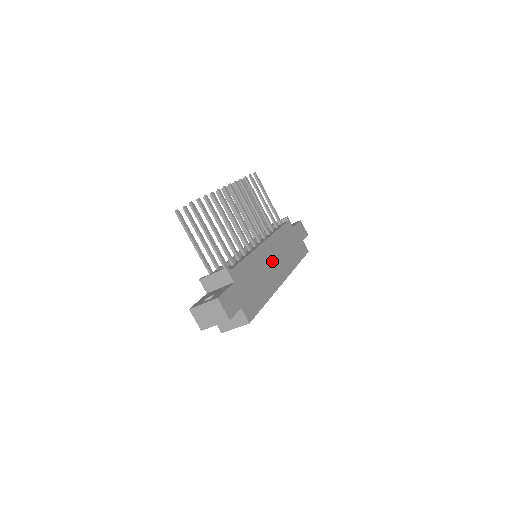
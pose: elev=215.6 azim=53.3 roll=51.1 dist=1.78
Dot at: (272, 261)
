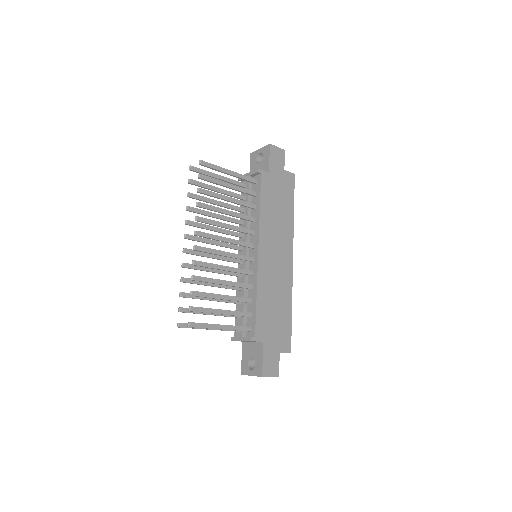
Dot at: (274, 259)
